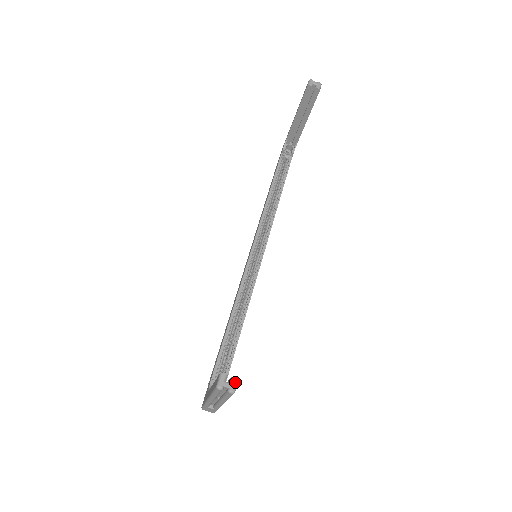
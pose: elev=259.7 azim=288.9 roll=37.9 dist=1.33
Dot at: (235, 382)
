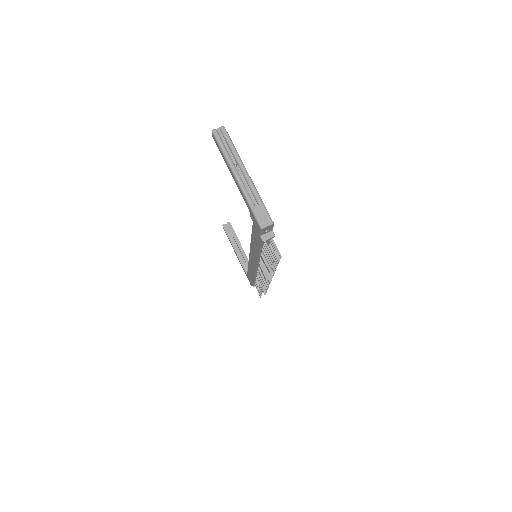
Dot at: occluded
